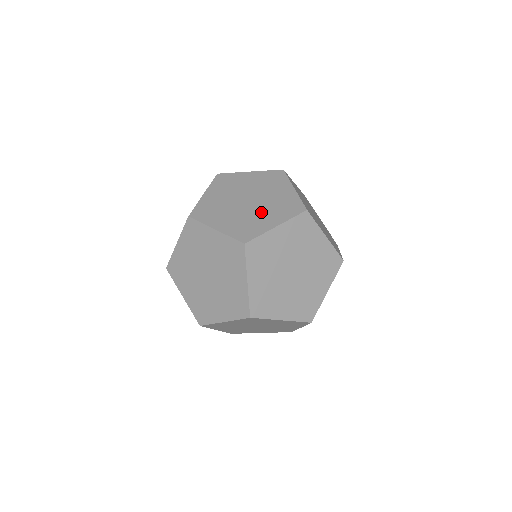
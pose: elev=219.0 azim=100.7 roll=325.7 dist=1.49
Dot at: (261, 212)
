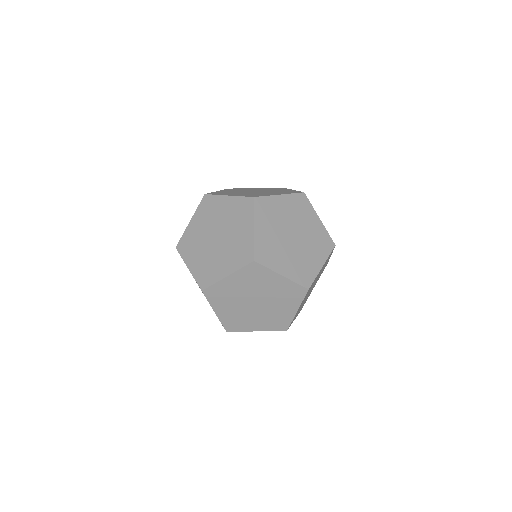
Dot at: (307, 250)
